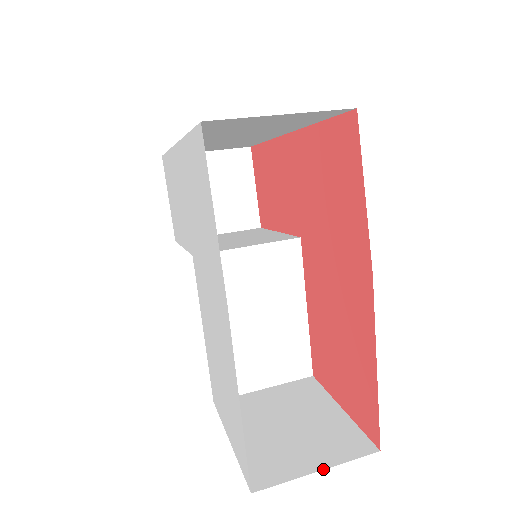
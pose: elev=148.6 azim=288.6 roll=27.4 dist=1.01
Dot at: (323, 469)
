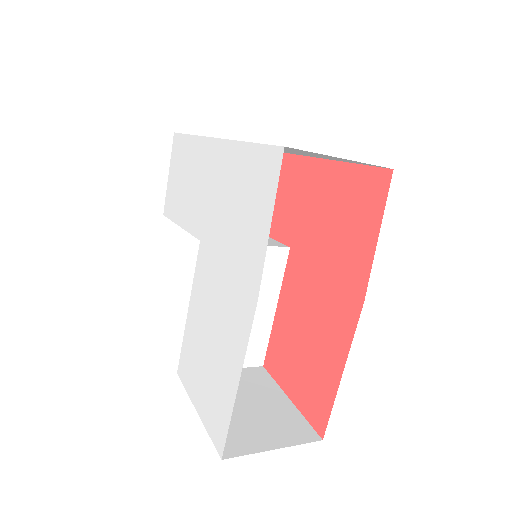
Dot at: (279, 448)
